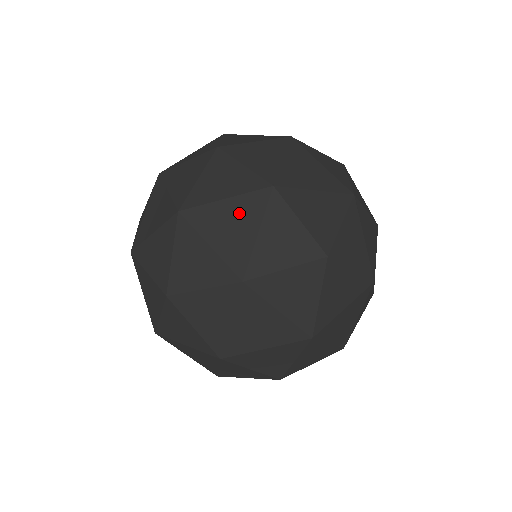
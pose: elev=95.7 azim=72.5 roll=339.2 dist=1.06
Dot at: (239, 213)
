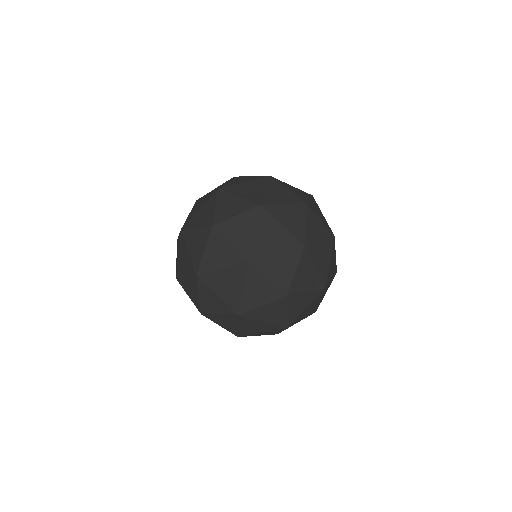
Dot at: (231, 277)
